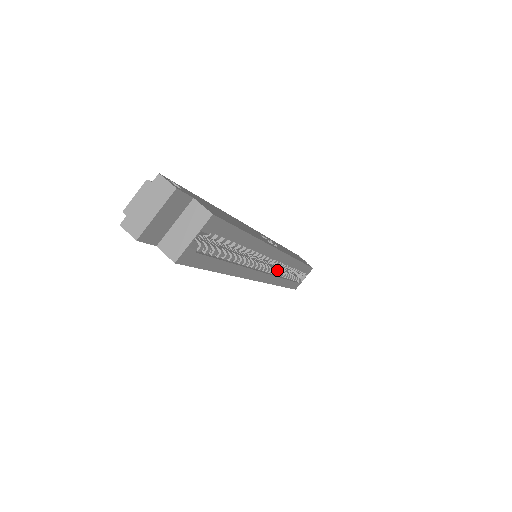
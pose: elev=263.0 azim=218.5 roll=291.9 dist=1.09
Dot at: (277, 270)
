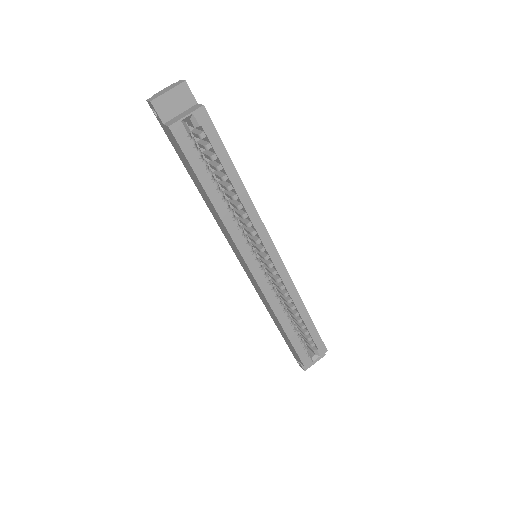
Dot at: (276, 291)
